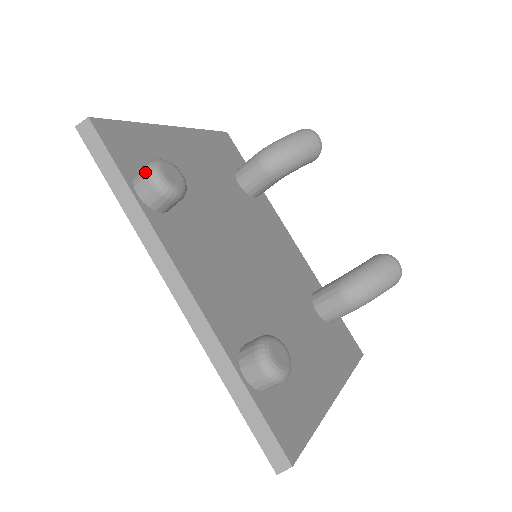
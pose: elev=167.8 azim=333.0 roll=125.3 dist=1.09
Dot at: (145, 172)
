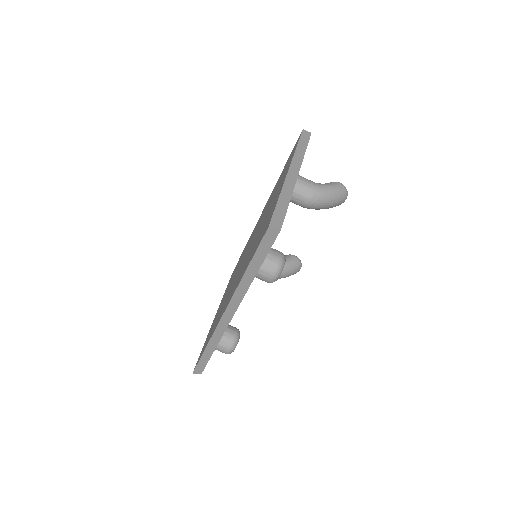
Dot at: (274, 272)
